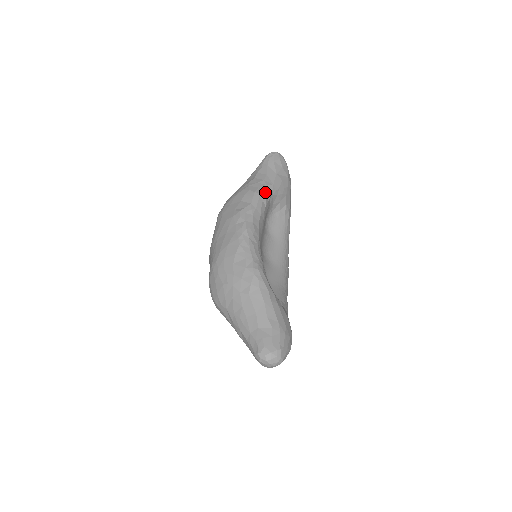
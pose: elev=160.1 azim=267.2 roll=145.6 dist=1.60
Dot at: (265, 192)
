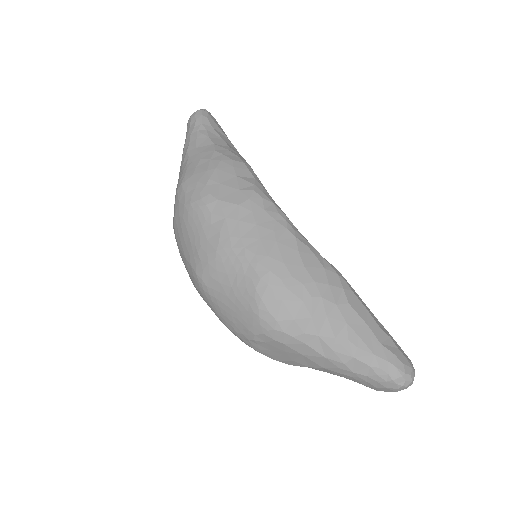
Dot at: occluded
